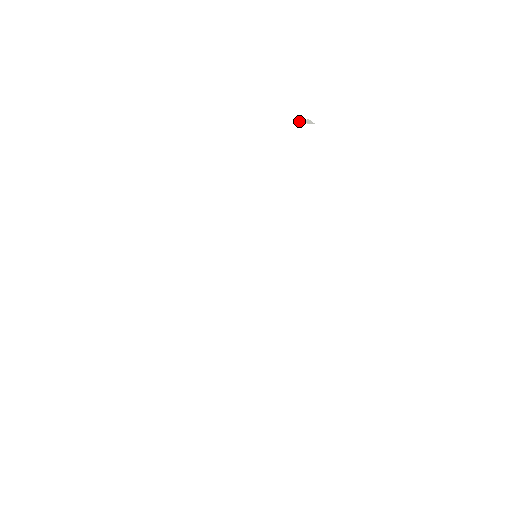
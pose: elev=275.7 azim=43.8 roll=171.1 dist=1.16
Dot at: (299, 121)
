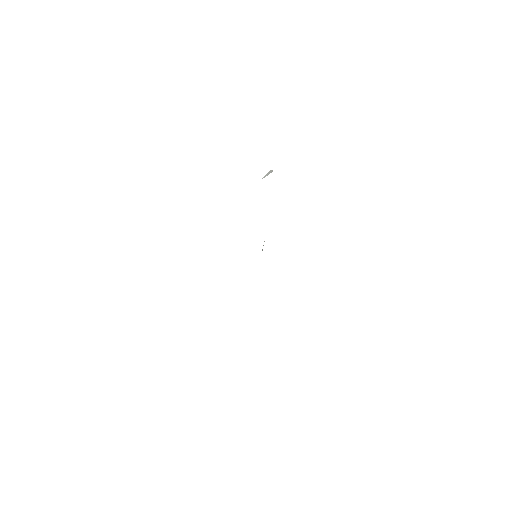
Dot at: (265, 176)
